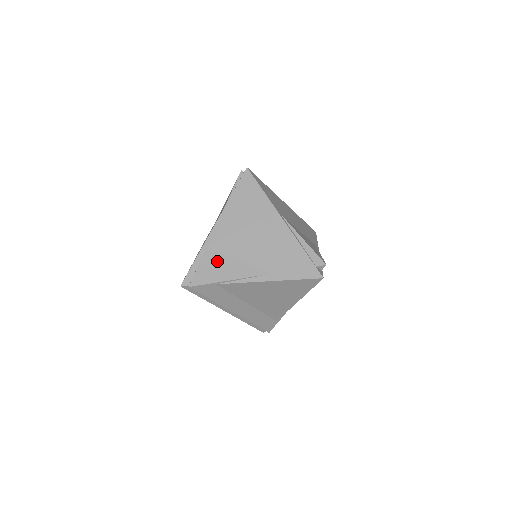
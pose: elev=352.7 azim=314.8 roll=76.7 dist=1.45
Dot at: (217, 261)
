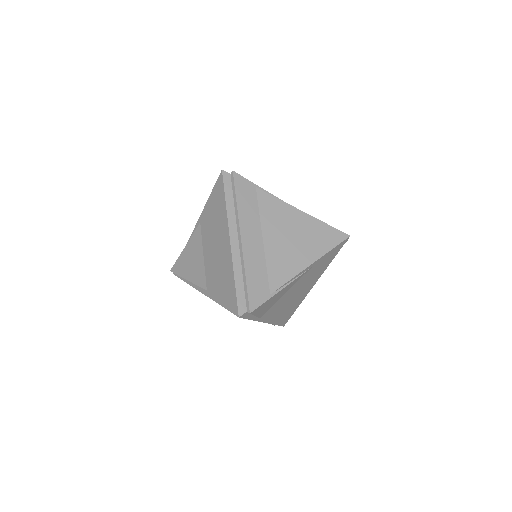
Dot at: occluded
